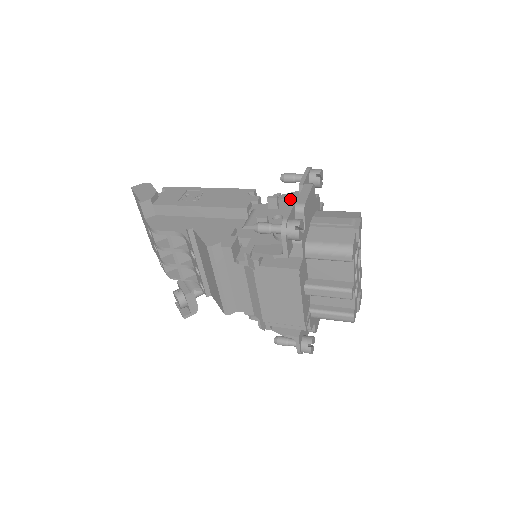
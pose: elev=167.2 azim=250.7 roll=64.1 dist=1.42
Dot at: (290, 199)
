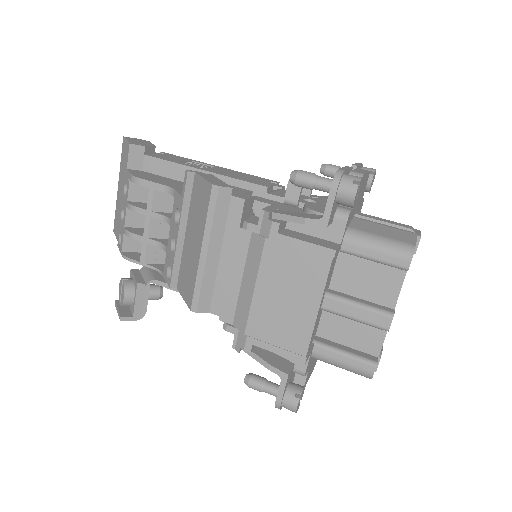
Dot at: occluded
